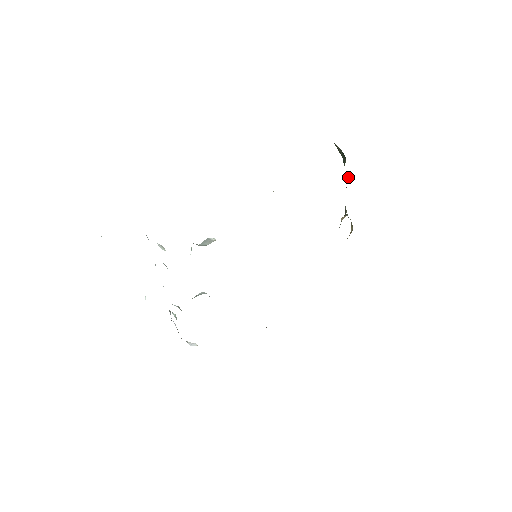
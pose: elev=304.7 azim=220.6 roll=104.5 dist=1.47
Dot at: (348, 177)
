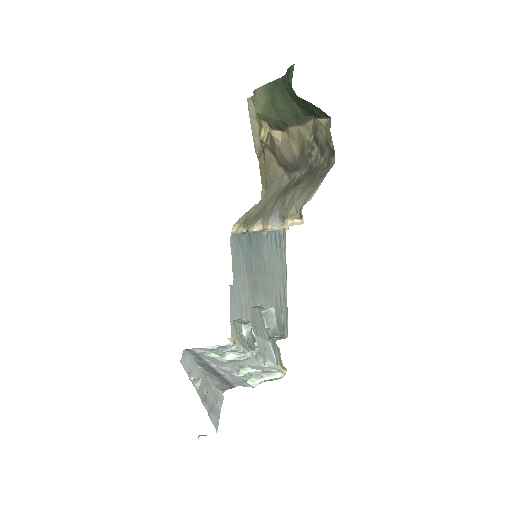
Dot at: (308, 116)
